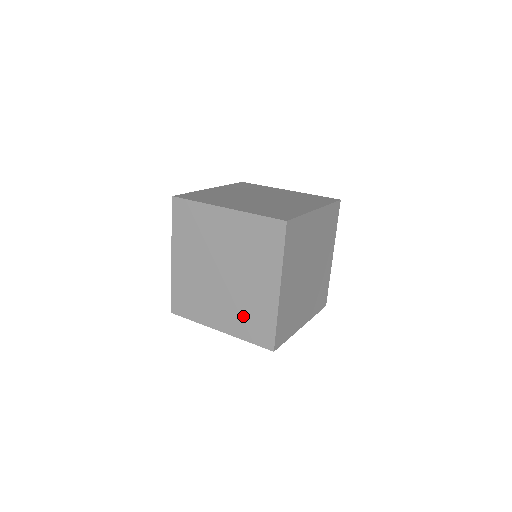
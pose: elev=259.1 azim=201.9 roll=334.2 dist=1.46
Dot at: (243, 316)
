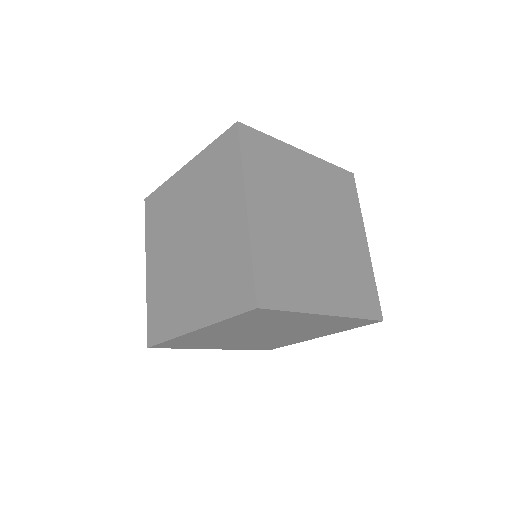
Dot at: (258, 345)
